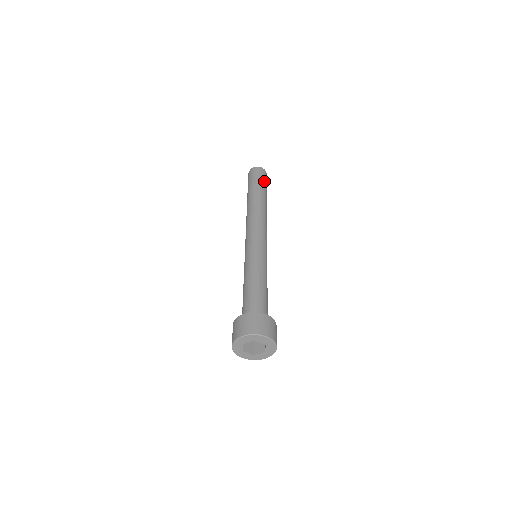
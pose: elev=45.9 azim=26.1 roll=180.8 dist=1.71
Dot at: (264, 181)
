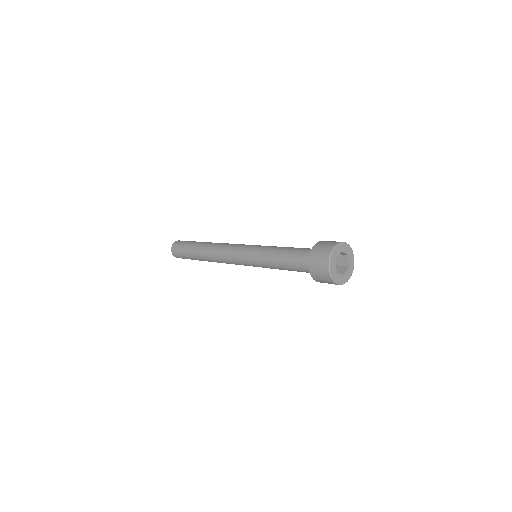
Dot at: occluded
